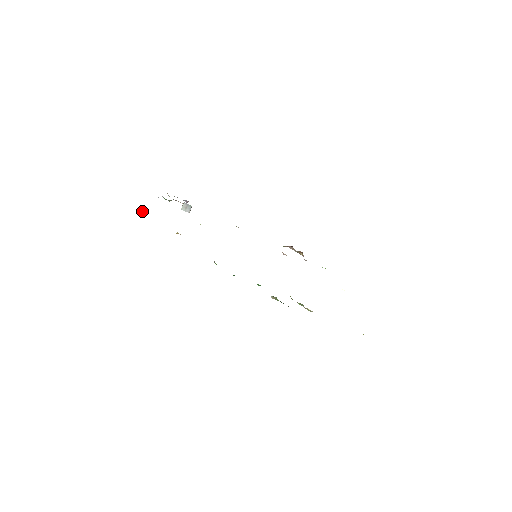
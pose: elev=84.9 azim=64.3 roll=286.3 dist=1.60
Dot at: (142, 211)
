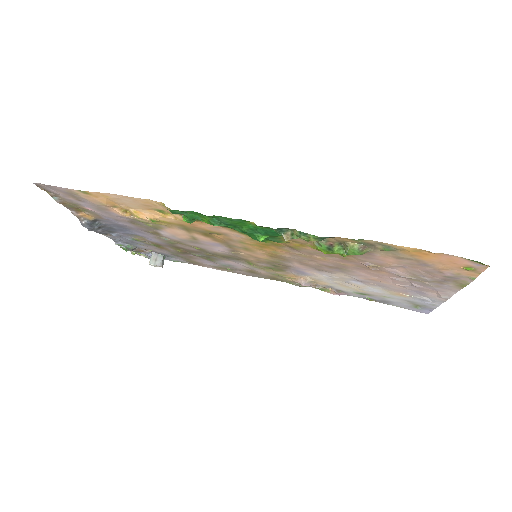
Dot at: (82, 219)
